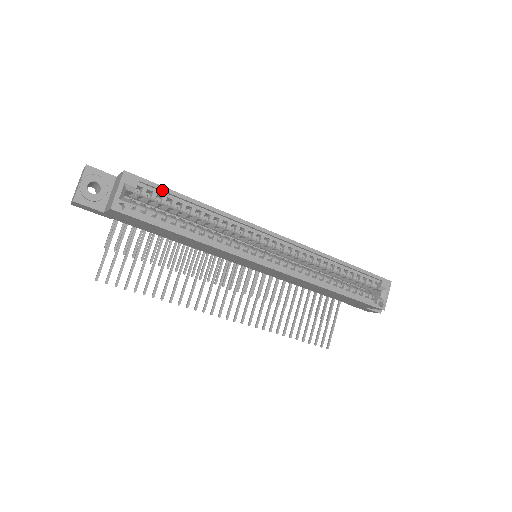
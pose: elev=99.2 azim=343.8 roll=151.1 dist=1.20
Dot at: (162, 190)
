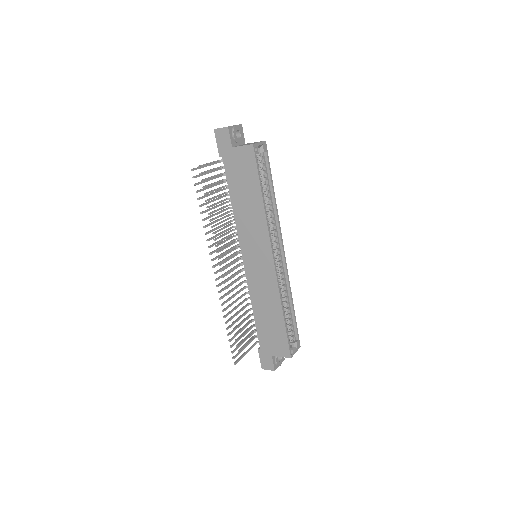
Dot at: (269, 167)
